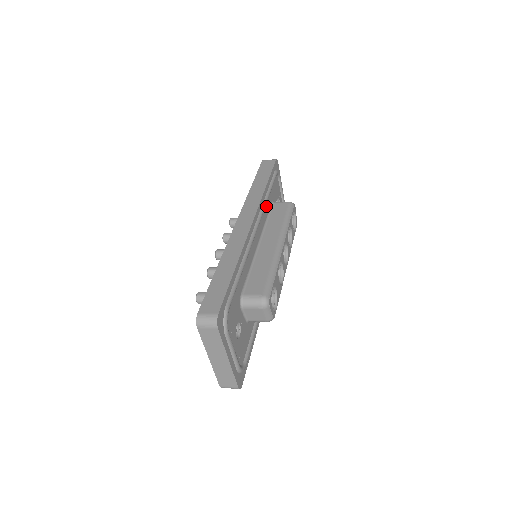
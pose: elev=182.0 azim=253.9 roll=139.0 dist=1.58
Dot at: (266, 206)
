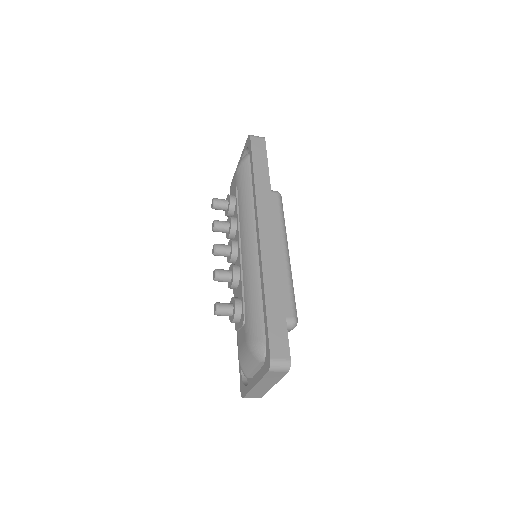
Dot at: occluded
